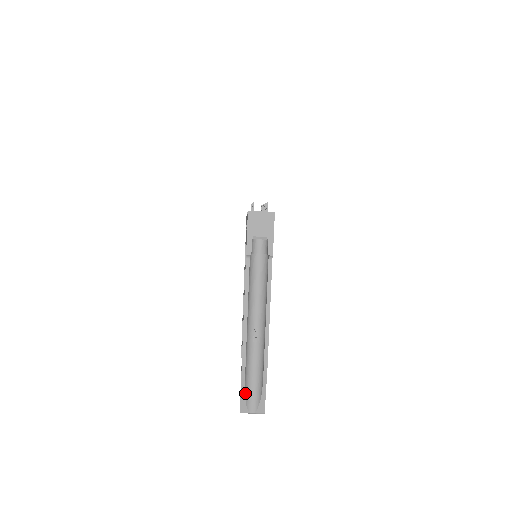
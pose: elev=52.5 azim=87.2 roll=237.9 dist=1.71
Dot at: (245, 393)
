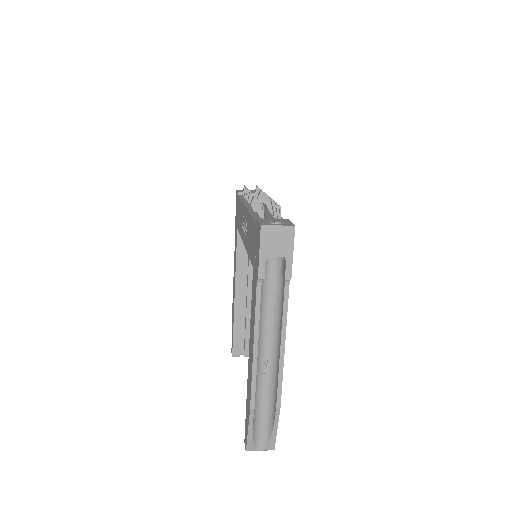
Dot at: (253, 432)
